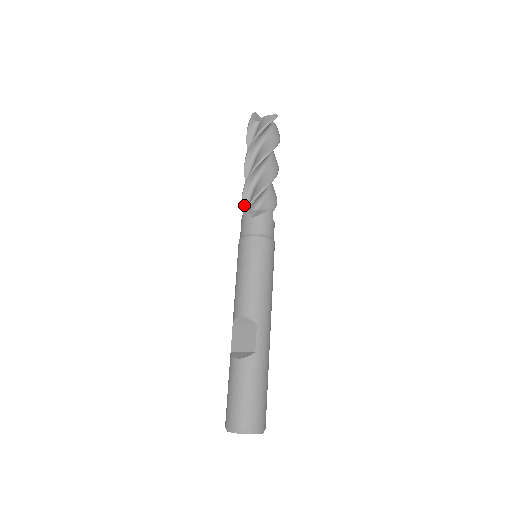
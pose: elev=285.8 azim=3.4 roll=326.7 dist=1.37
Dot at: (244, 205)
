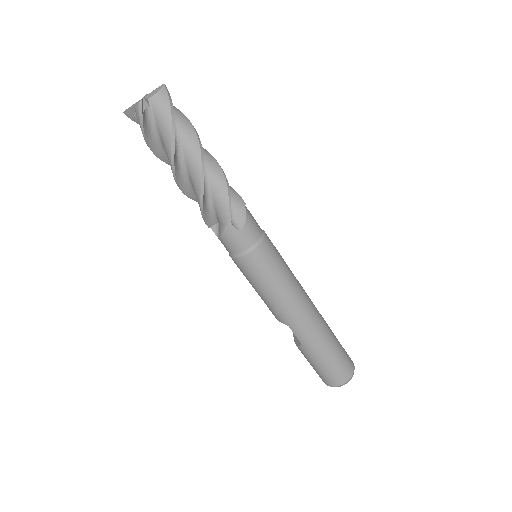
Dot at: occluded
